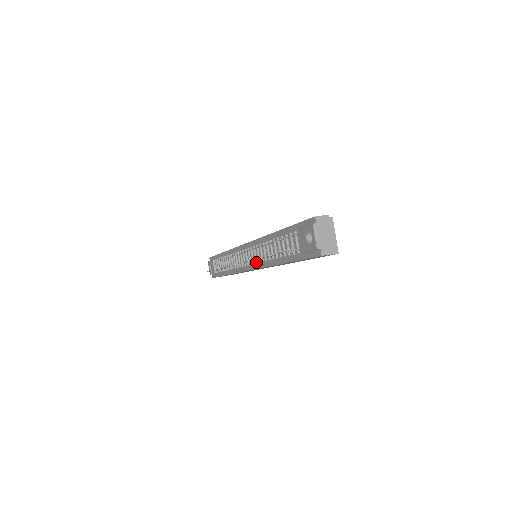
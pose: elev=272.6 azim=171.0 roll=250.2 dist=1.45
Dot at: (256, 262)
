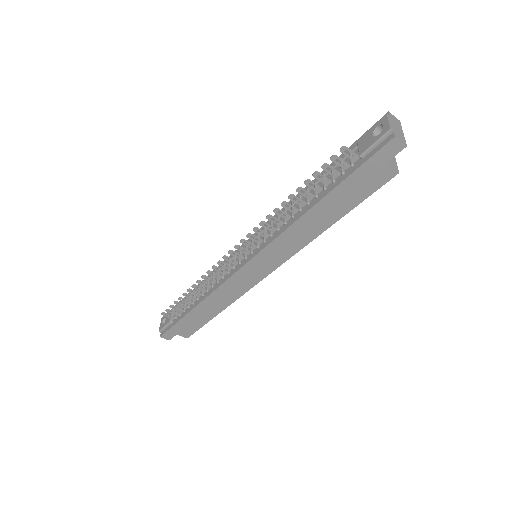
Dot at: (265, 240)
